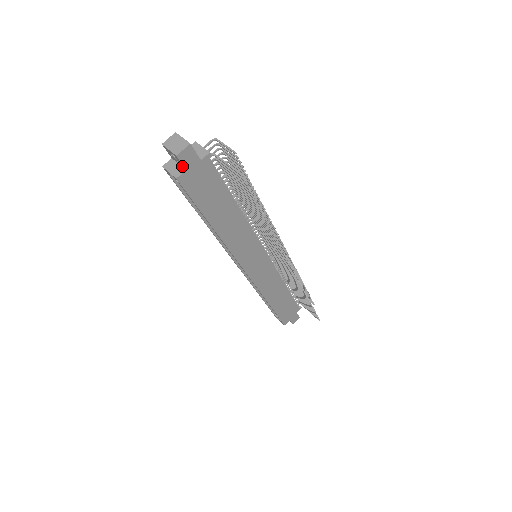
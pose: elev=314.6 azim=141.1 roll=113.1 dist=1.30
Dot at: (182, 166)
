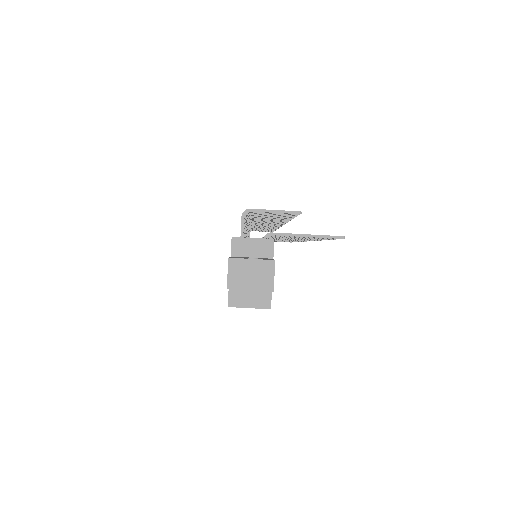
Dot at: occluded
